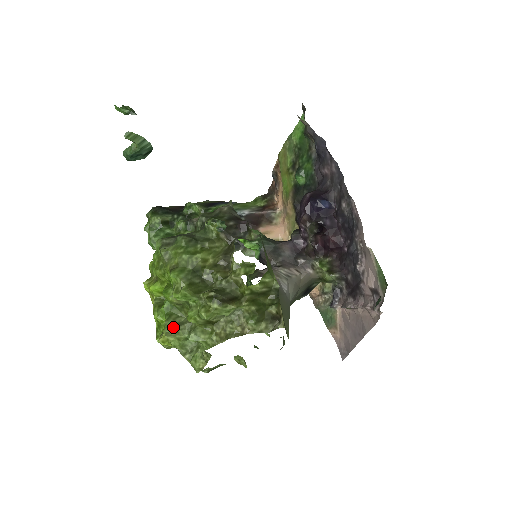
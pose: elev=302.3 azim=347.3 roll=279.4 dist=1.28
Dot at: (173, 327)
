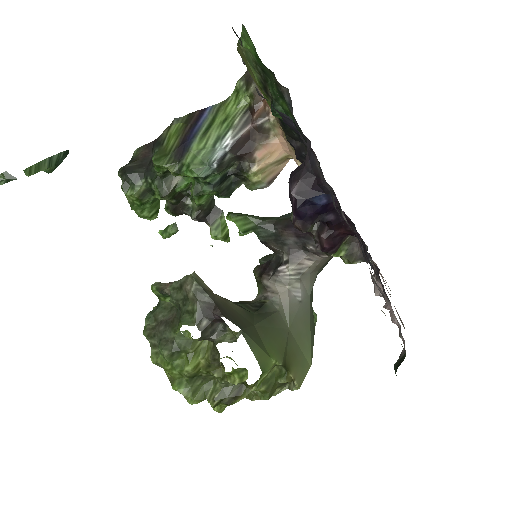
Dot at: occluded
